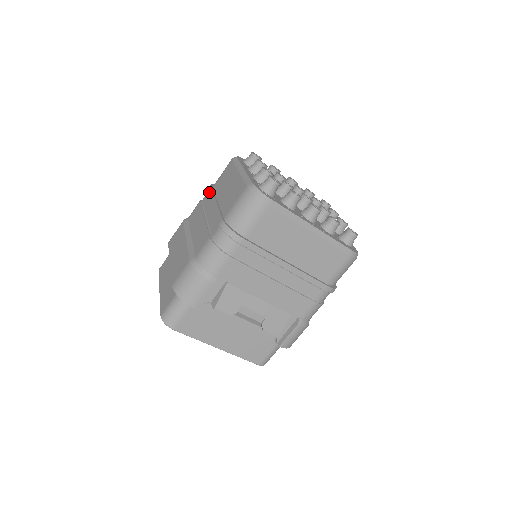
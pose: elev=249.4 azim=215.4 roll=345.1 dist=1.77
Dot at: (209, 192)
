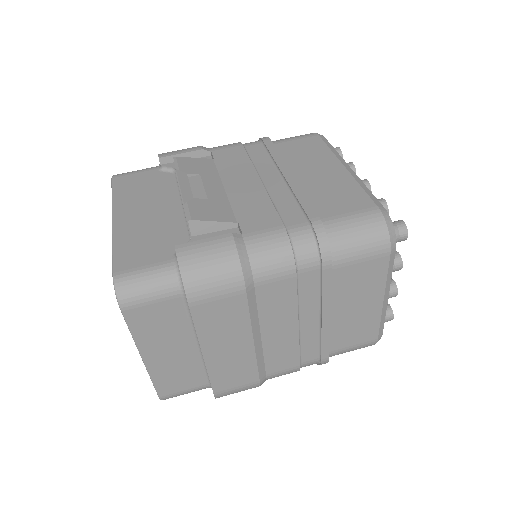
Dot at: occluded
